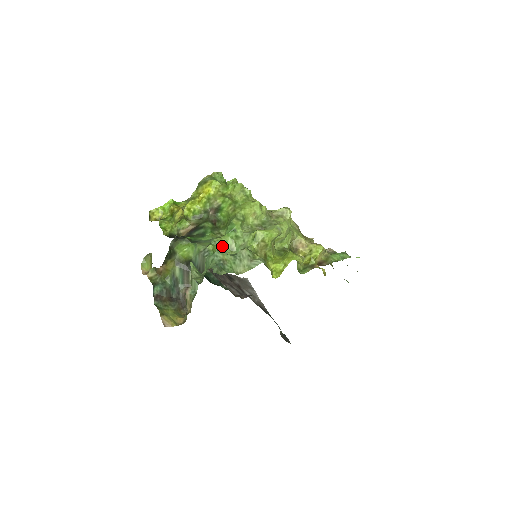
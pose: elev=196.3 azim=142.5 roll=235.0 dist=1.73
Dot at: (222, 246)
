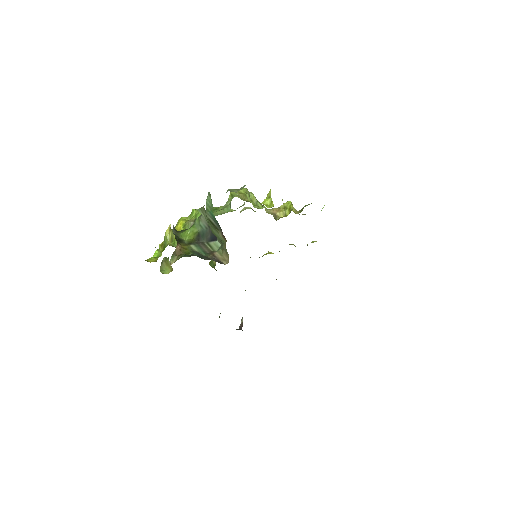
Dot at: (215, 215)
